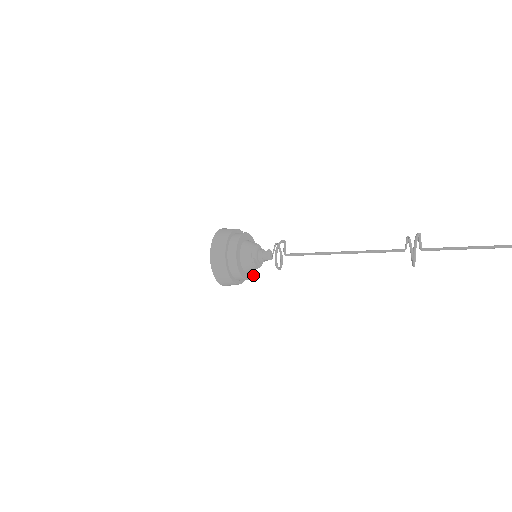
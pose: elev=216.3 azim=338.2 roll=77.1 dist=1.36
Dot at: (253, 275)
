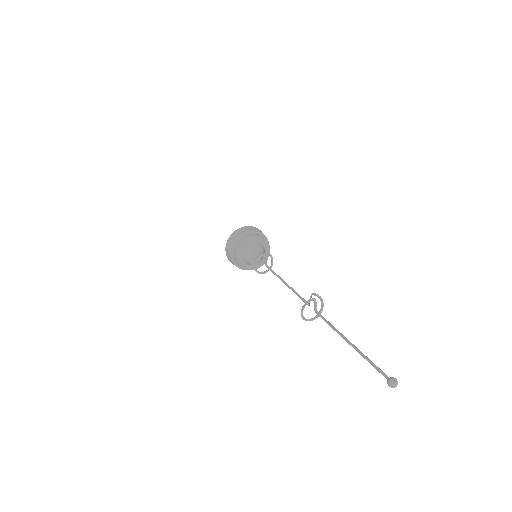
Dot at: occluded
